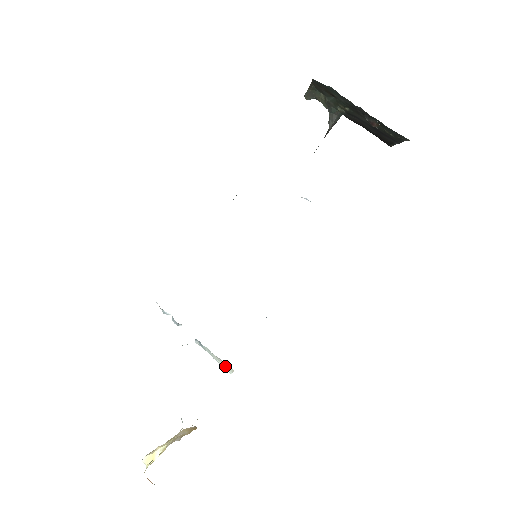
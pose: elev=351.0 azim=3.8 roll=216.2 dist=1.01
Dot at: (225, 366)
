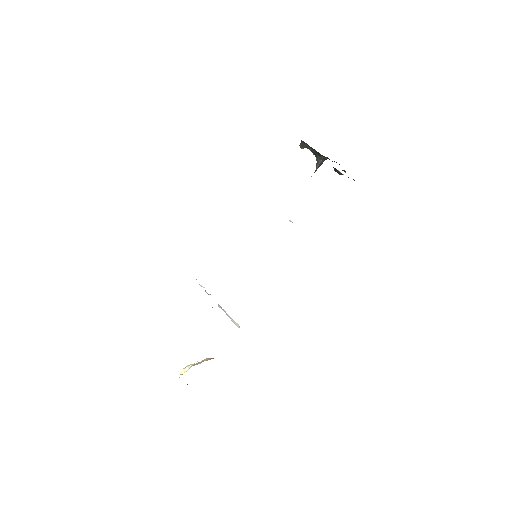
Dot at: (235, 323)
